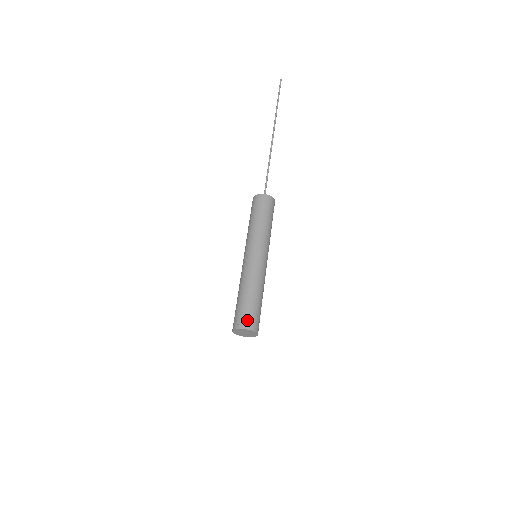
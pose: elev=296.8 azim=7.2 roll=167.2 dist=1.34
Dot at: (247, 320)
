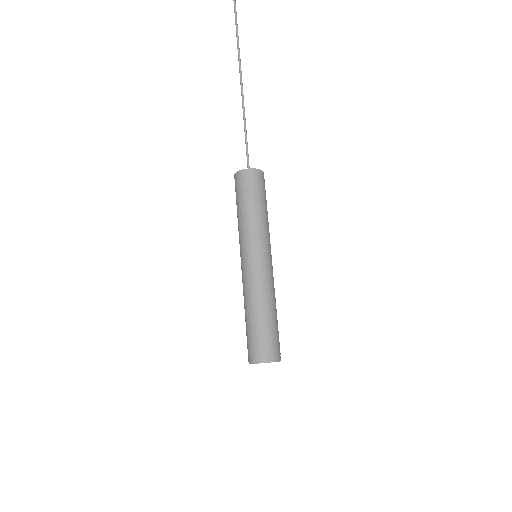
Dot at: (259, 351)
